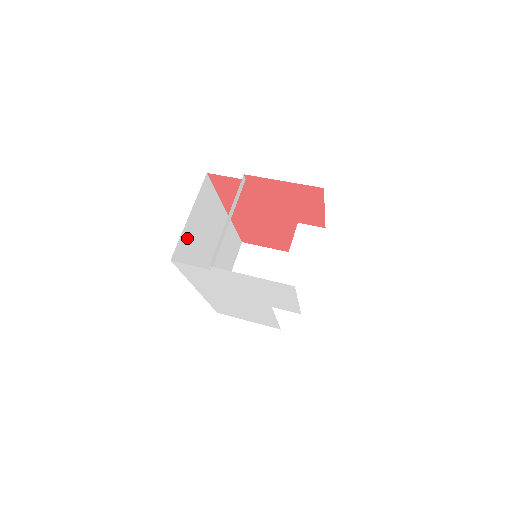
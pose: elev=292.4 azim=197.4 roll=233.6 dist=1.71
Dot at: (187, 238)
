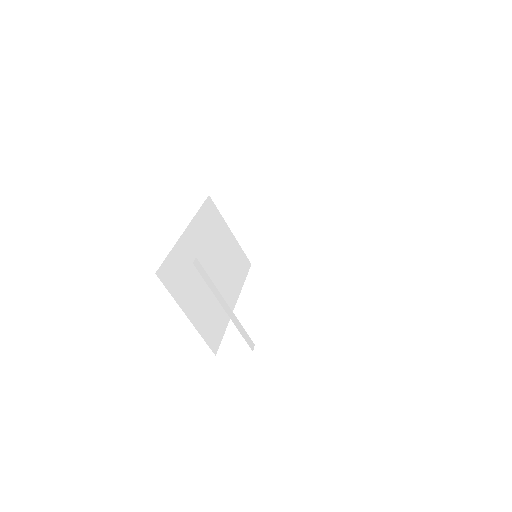
Dot at: (202, 322)
